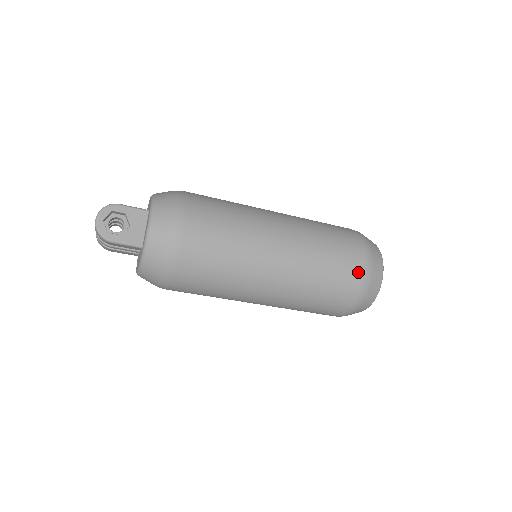
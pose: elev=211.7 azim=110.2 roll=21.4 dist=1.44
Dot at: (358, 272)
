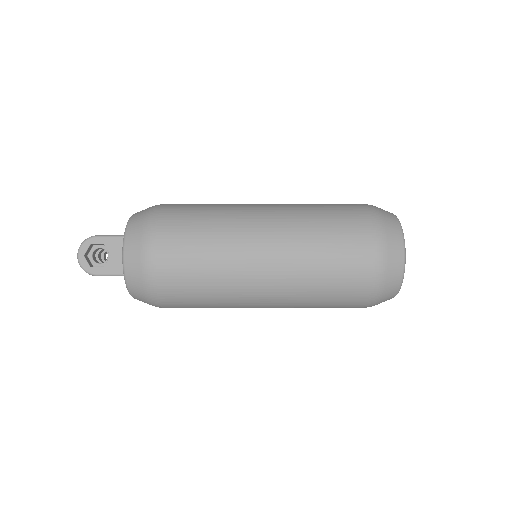
Dot at: (367, 263)
